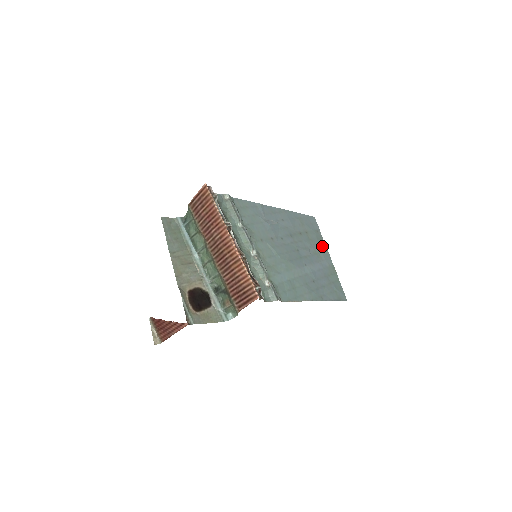
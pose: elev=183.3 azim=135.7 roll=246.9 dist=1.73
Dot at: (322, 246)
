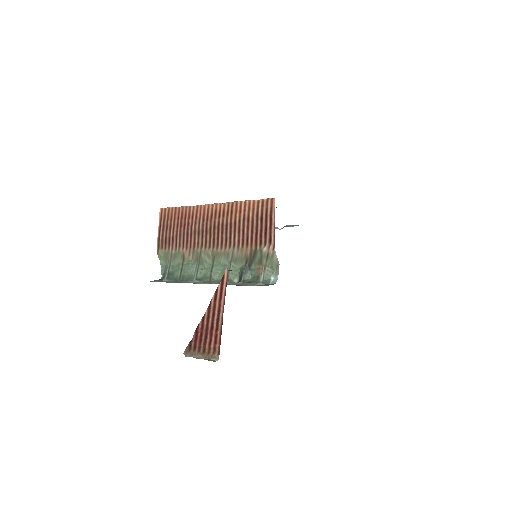
Dot at: occluded
